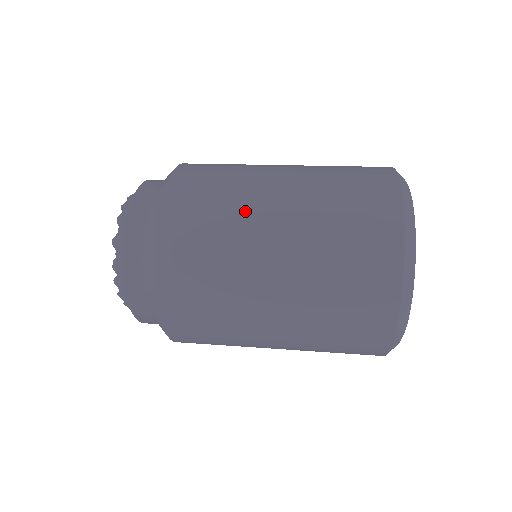
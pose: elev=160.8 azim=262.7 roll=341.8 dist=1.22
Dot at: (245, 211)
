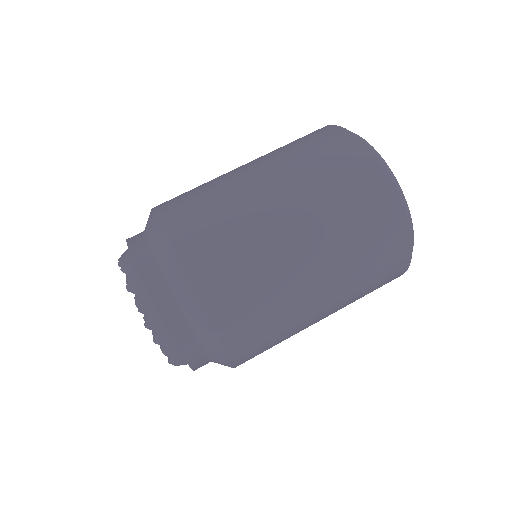
Dot at: (298, 316)
